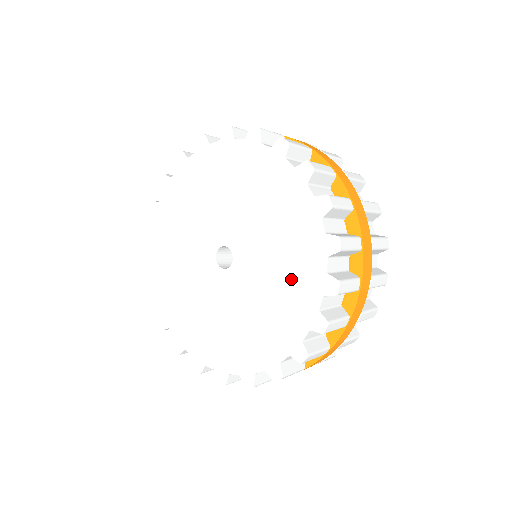
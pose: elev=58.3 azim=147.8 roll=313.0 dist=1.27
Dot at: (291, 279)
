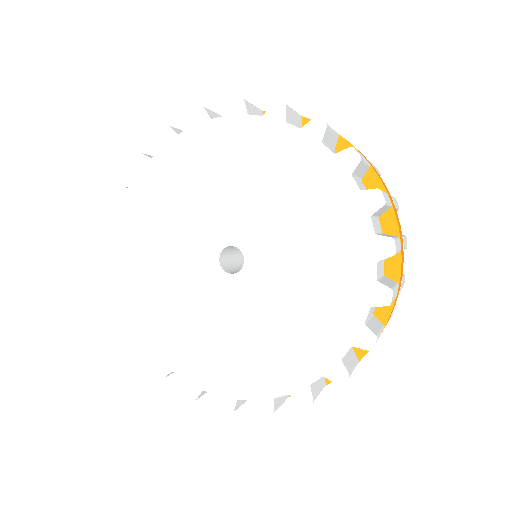
Dot at: (316, 315)
